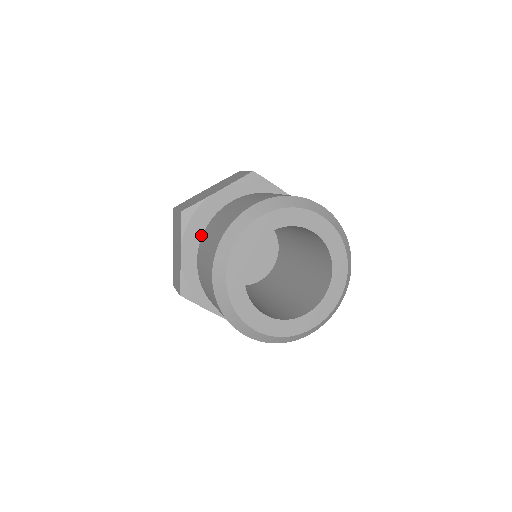
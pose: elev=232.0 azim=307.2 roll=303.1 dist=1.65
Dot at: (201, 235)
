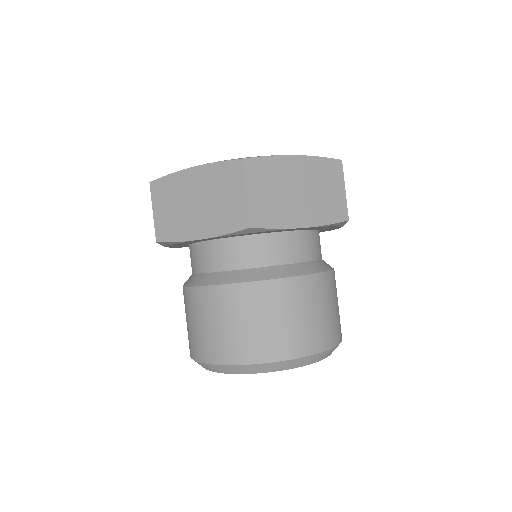
Dot at: (238, 236)
